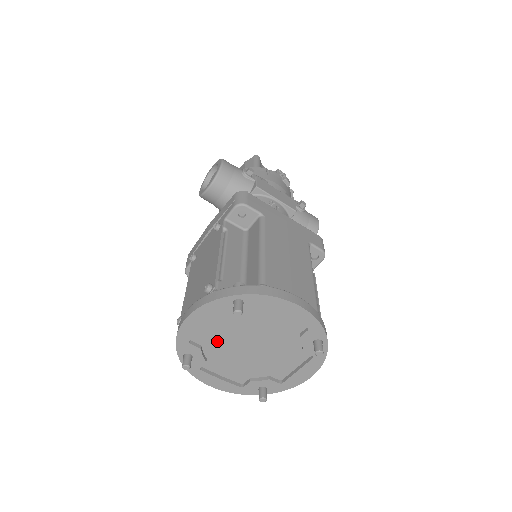
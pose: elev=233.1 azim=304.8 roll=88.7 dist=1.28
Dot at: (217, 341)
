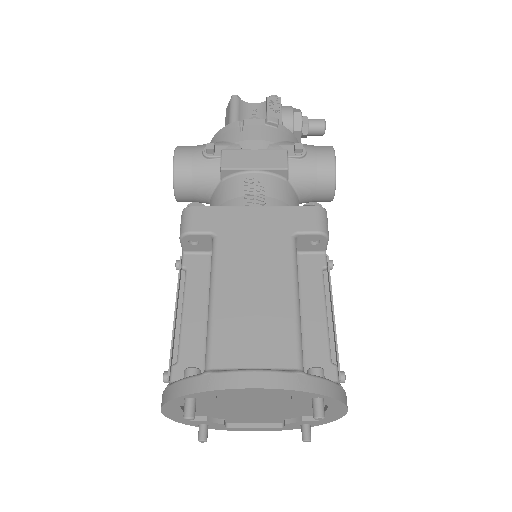
Dot at: (216, 412)
